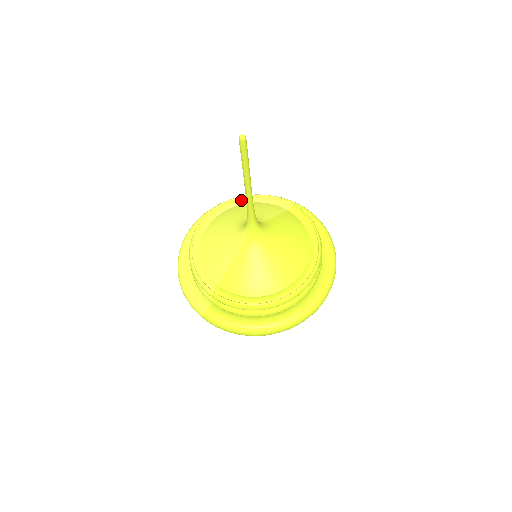
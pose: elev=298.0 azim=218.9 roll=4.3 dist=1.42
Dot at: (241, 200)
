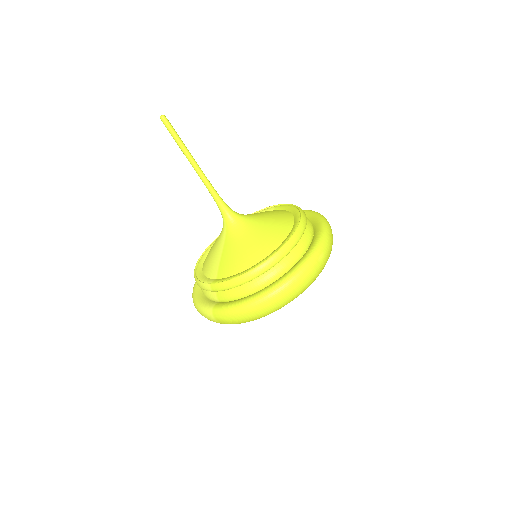
Dot at: occluded
